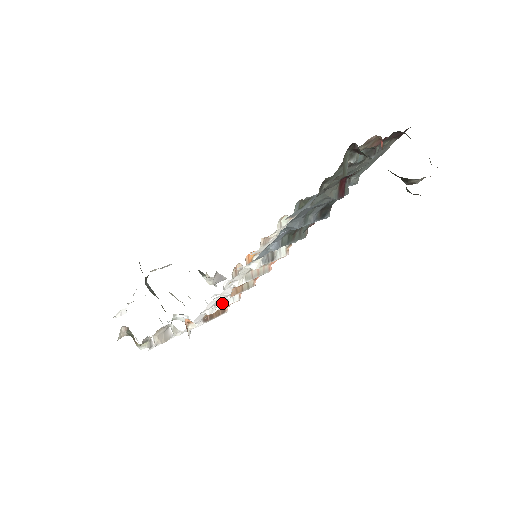
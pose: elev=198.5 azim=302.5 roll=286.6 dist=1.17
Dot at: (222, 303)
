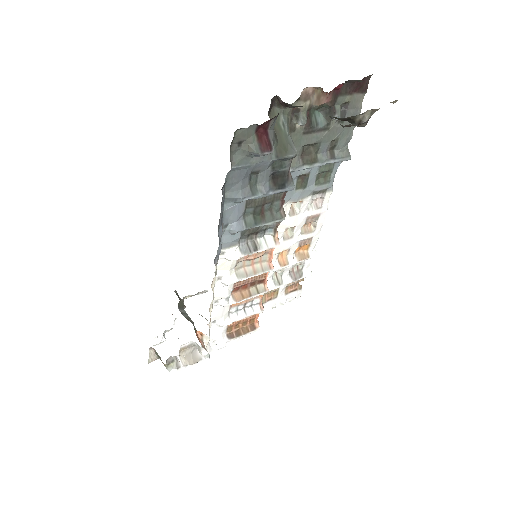
Dot at: (238, 314)
